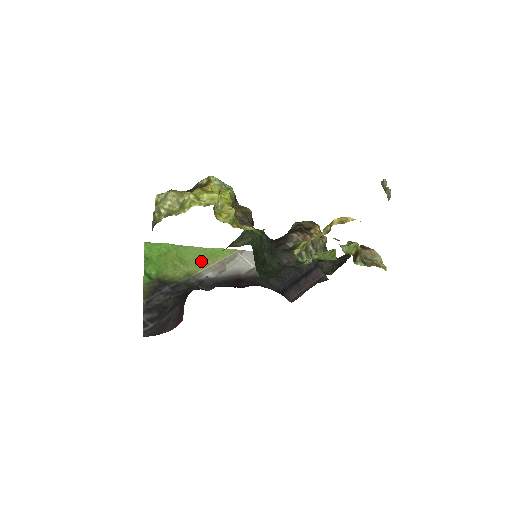
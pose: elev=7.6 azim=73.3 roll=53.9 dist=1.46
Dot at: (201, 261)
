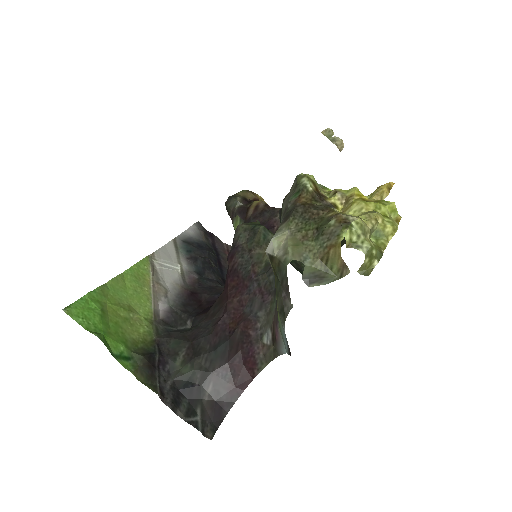
Dot at: (139, 294)
